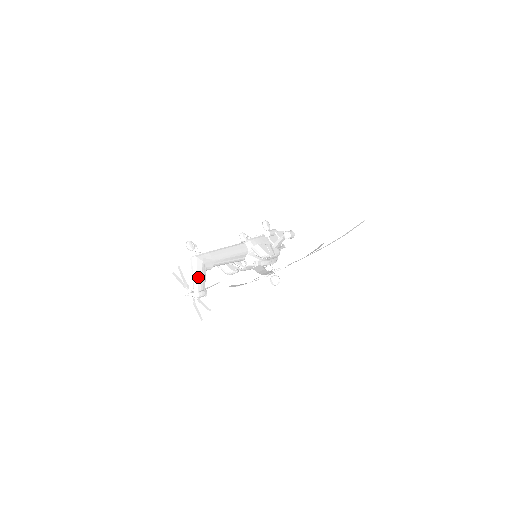
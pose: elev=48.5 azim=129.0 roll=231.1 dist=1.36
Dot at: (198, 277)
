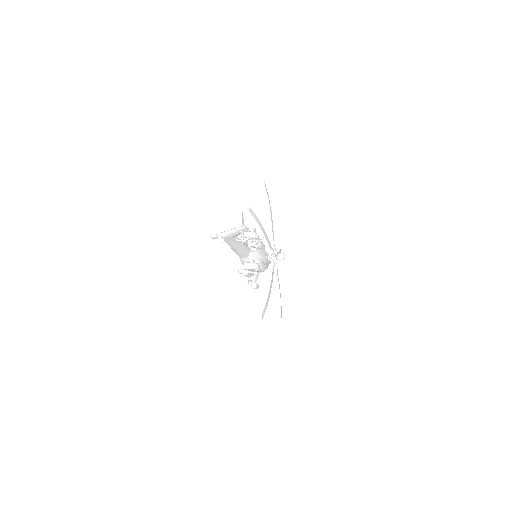
Dot at: (234, 229)
